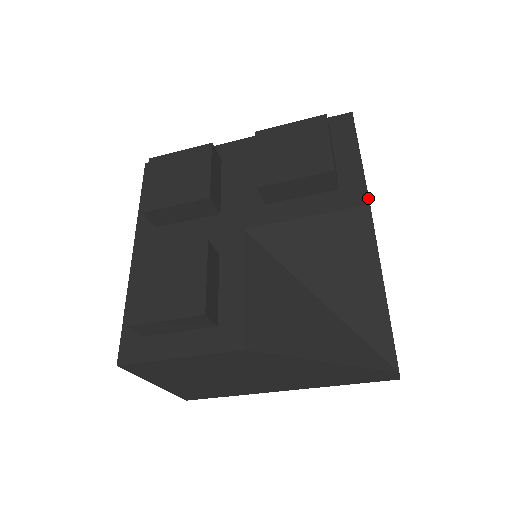
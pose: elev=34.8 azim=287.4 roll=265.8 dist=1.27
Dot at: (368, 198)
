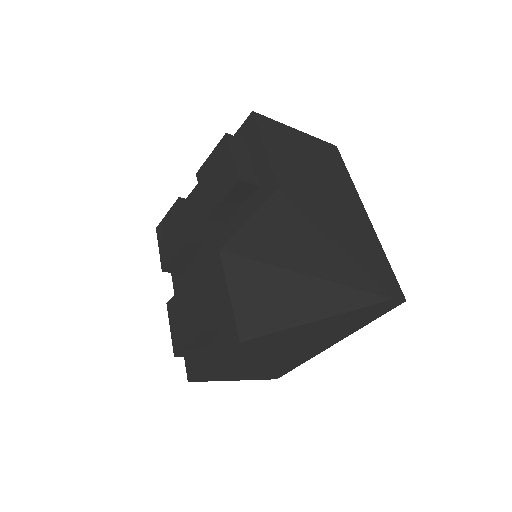
Dot at: (276, 183)
